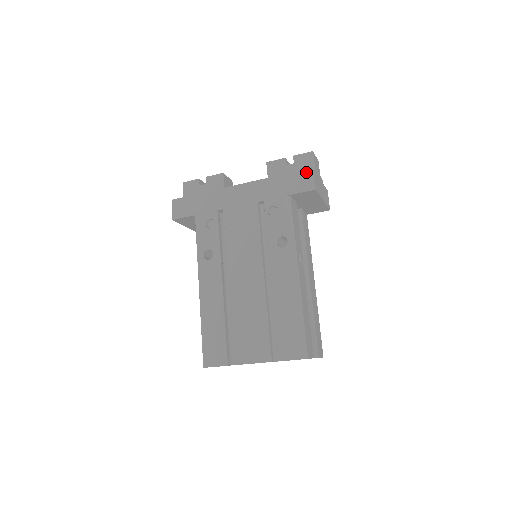
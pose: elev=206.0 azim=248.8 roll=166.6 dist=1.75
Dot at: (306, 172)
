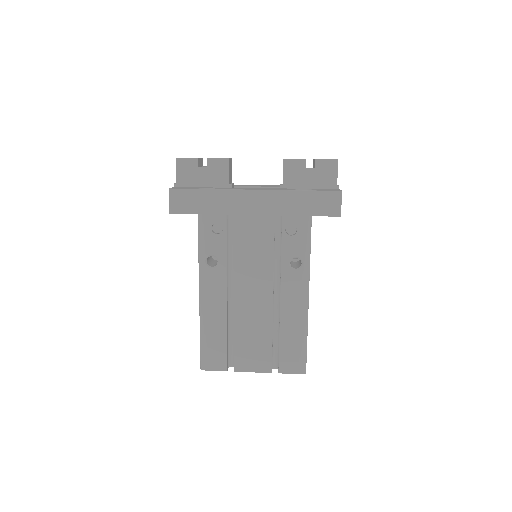
Dot at: (334, 195)
